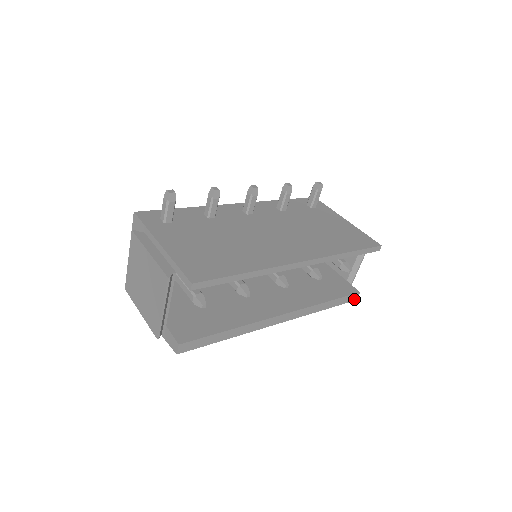
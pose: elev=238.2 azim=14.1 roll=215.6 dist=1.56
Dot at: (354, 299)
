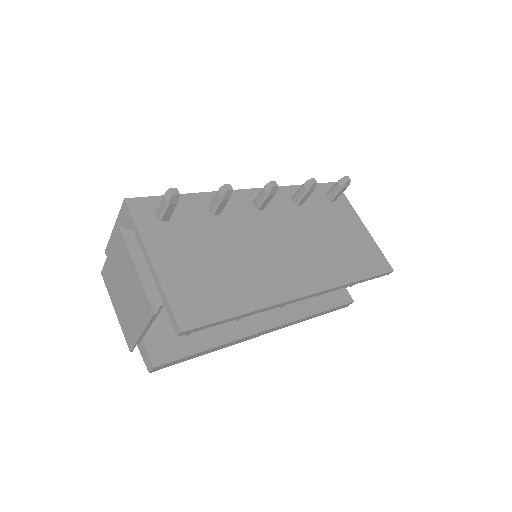
Dot at: (346, 306)
